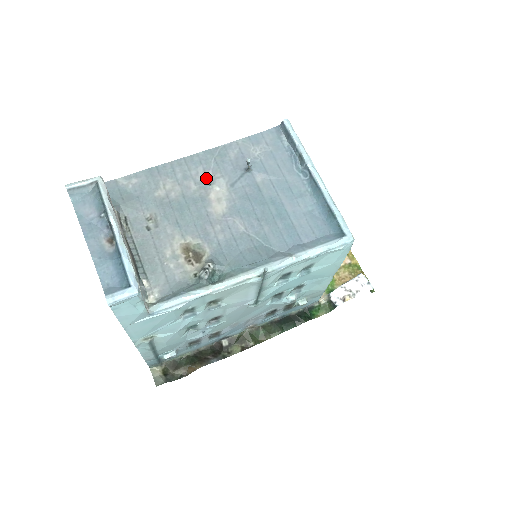
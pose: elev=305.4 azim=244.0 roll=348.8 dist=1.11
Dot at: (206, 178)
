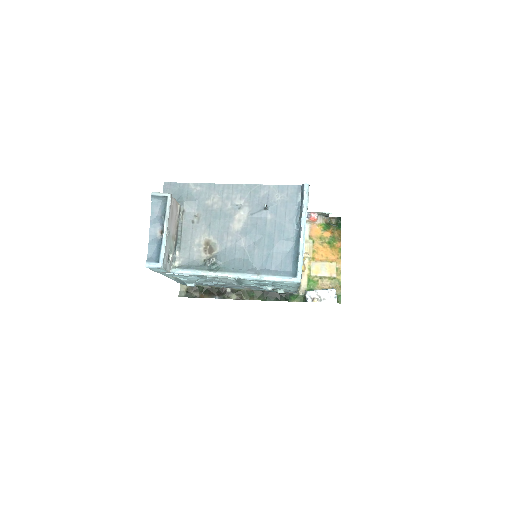
Dot at: (239, 203)
